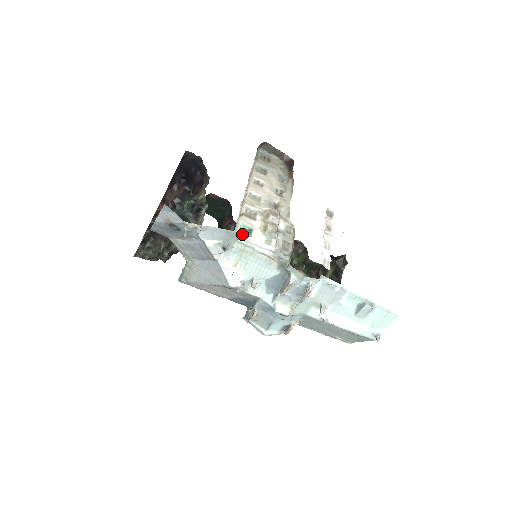
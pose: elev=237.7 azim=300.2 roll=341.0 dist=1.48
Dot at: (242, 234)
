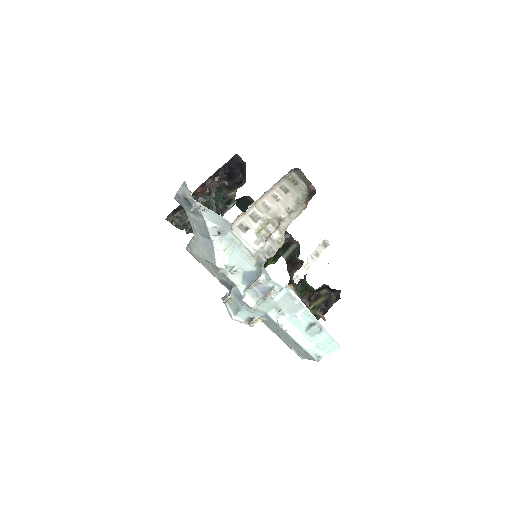
Dot at: (238, 228)
